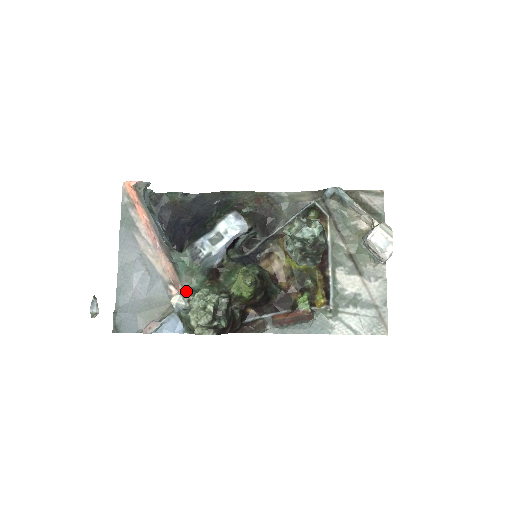
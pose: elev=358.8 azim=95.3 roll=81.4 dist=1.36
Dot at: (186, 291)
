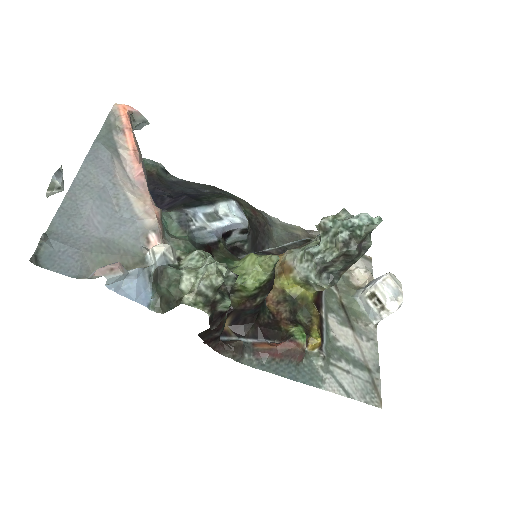
Dot at: occluded
